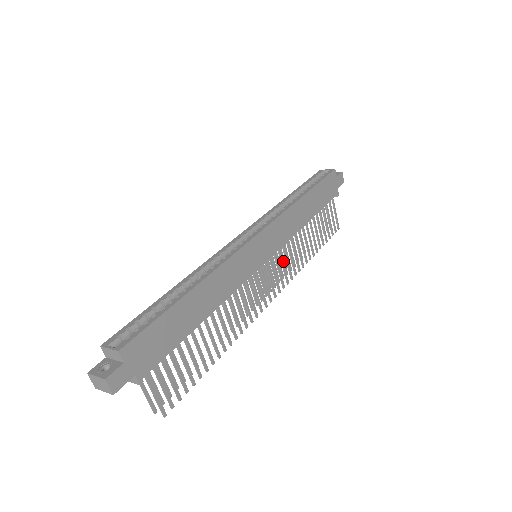
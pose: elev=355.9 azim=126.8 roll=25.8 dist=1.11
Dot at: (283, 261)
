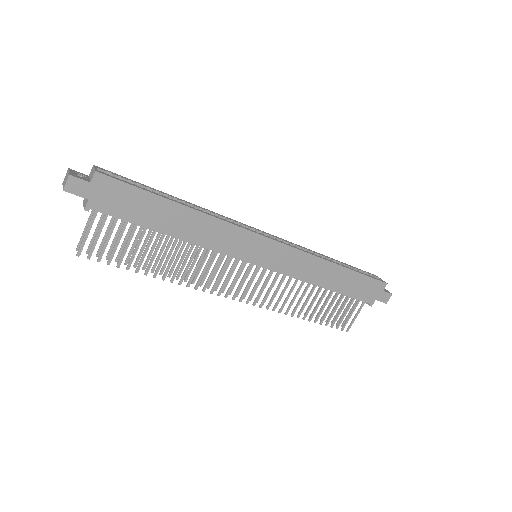
Dot at: occluded
